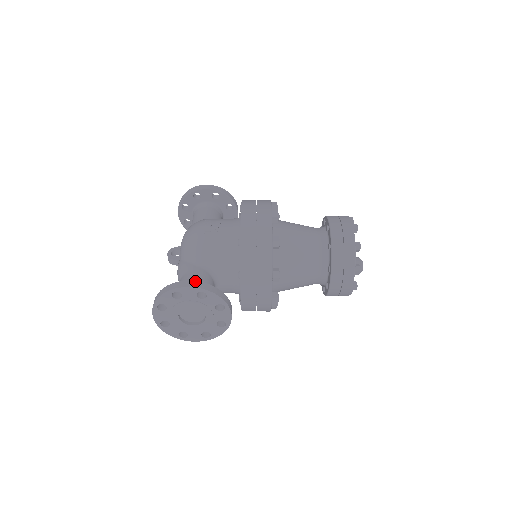
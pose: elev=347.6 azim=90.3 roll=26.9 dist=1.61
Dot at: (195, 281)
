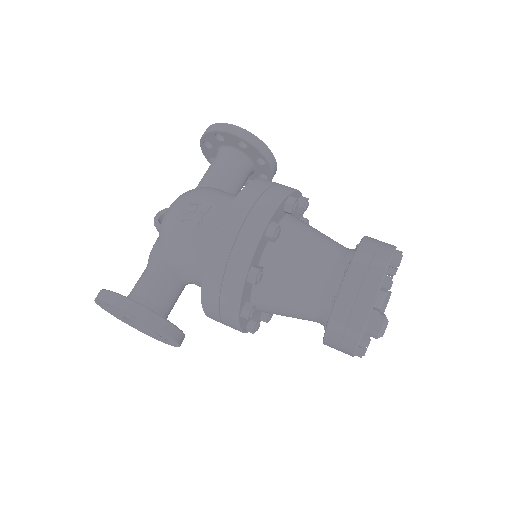
Dot at: (131, 301)
